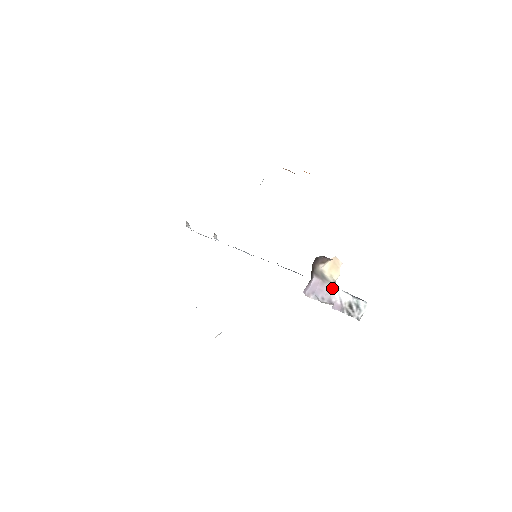
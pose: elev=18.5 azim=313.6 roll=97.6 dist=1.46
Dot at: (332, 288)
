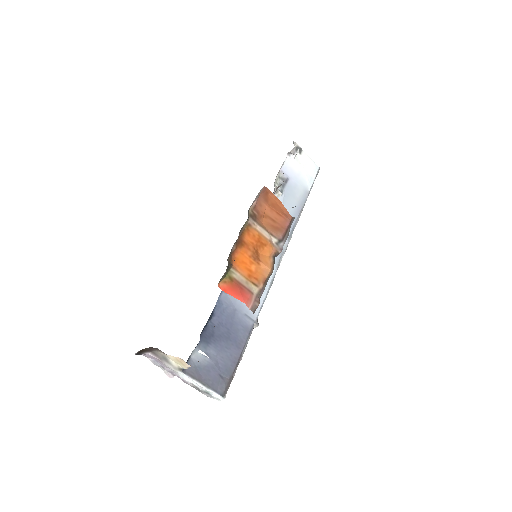
Dot at: (173, 369)
